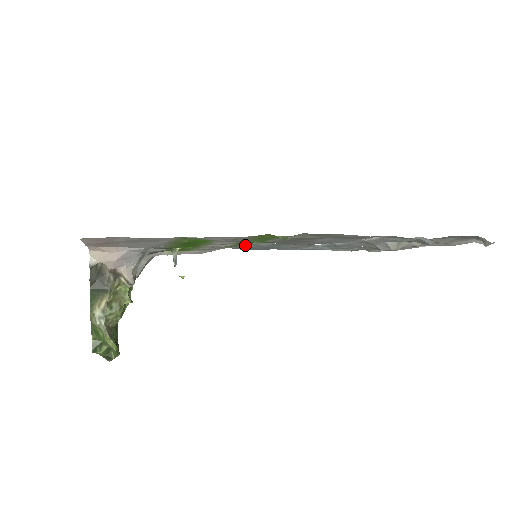
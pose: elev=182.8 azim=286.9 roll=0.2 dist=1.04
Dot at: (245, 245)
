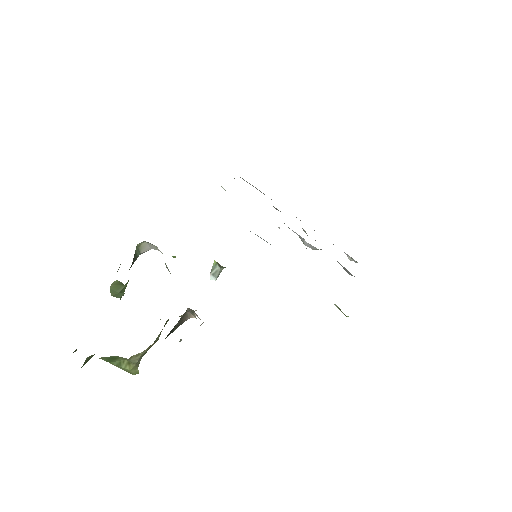
Dot at: occluded
